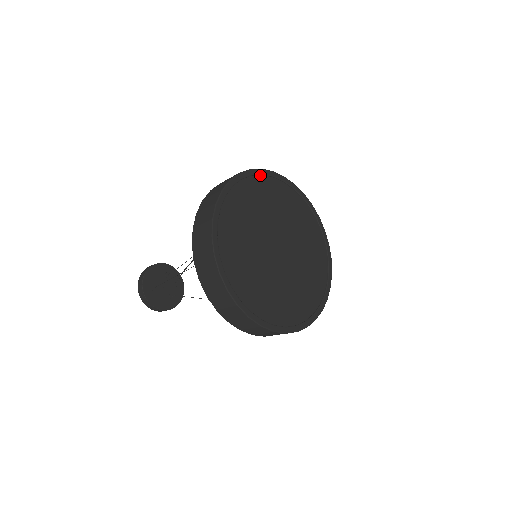
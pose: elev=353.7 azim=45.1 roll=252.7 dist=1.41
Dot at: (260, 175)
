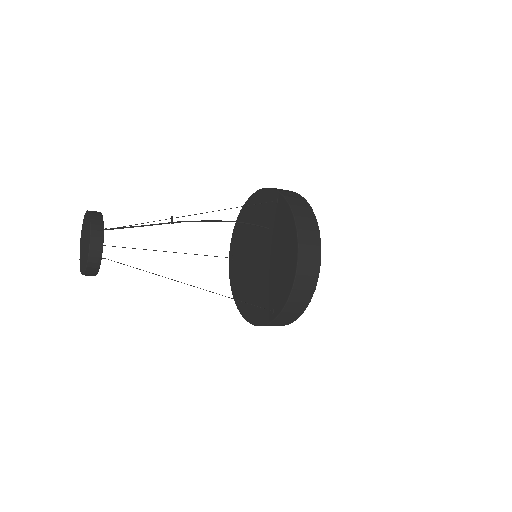
Dot at: occluded
